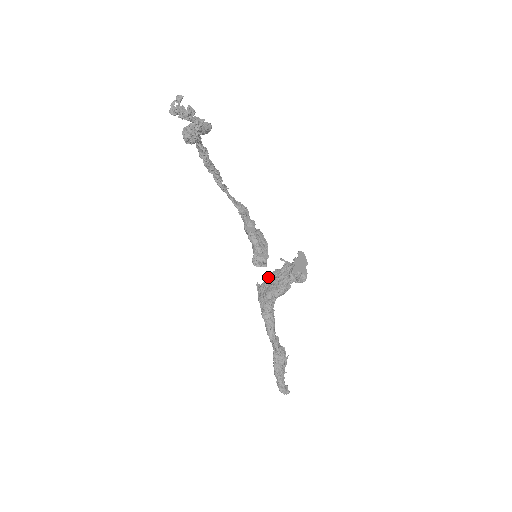
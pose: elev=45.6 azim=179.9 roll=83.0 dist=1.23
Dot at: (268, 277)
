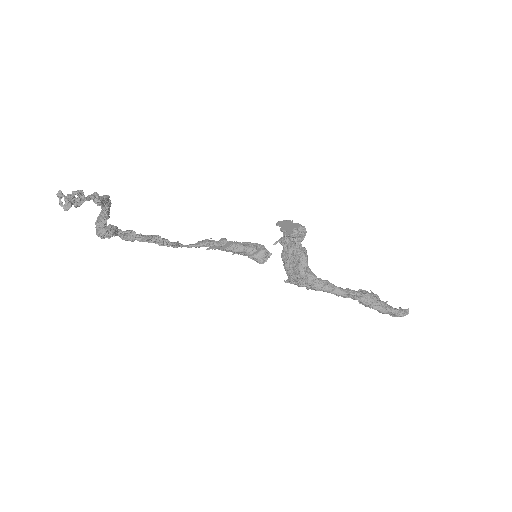
Dot at: (284, 265)
